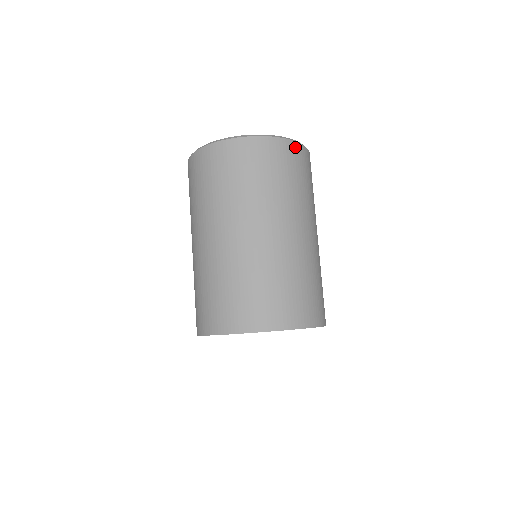
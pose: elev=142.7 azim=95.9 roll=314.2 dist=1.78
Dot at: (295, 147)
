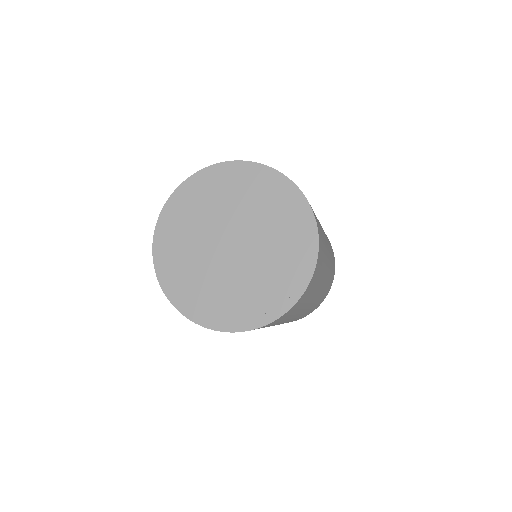
Dot at: occluded
